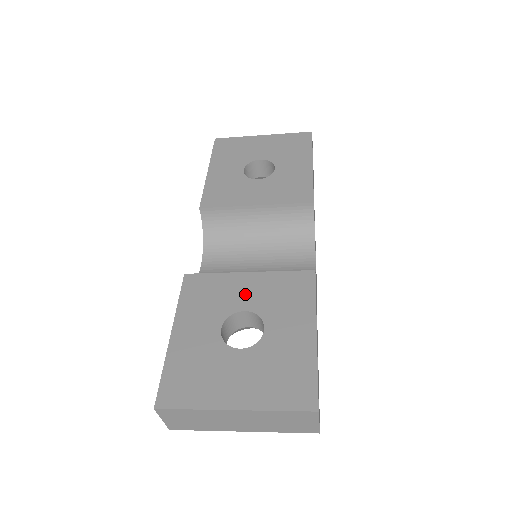
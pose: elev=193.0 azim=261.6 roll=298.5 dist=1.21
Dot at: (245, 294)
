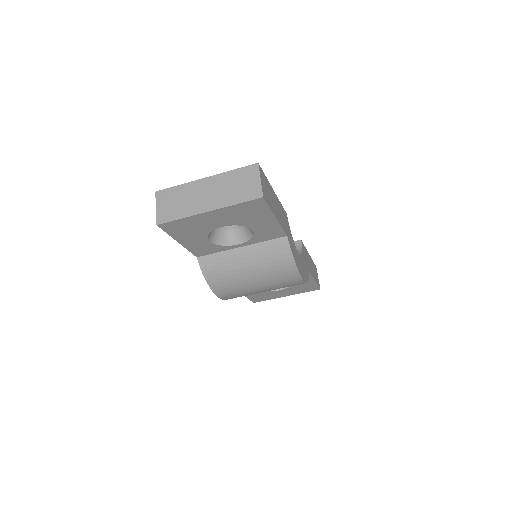
Dot at: occluded
